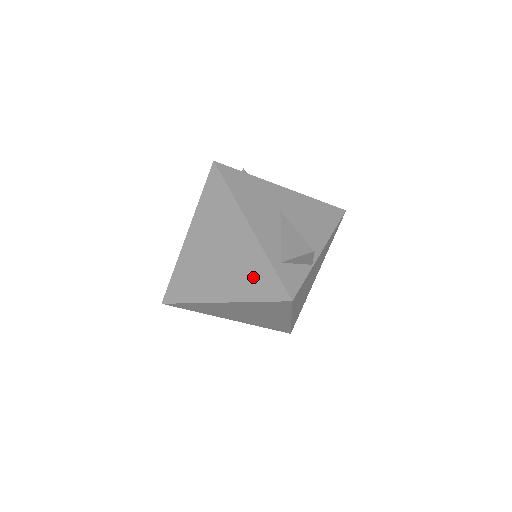
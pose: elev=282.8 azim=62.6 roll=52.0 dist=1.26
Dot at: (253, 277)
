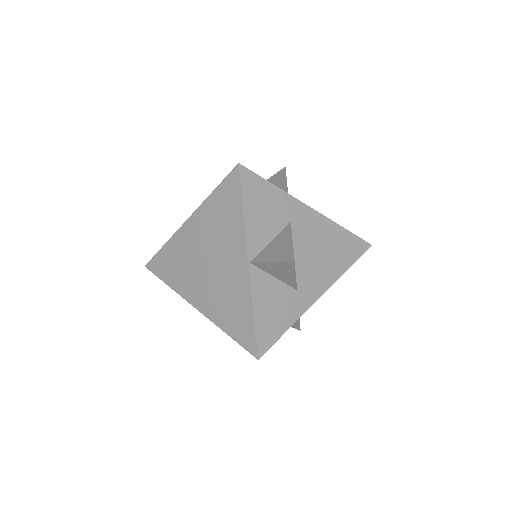
Dot at: occluded
